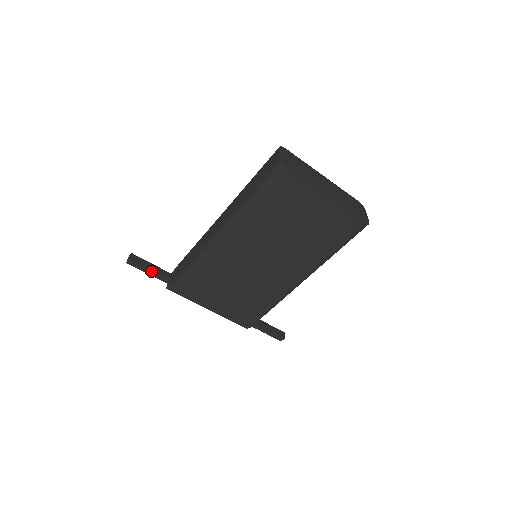
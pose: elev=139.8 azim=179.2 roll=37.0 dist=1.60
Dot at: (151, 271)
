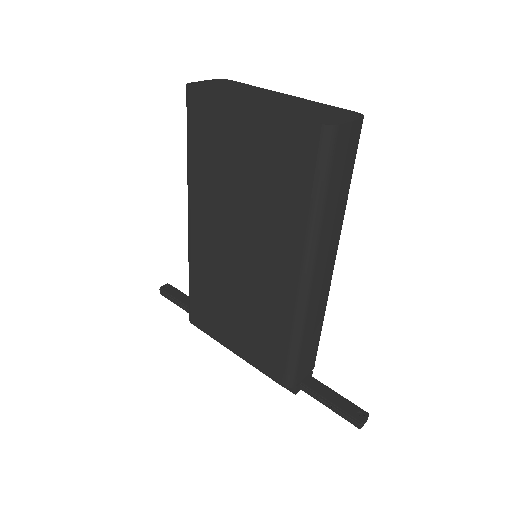
Dot at: (178, 301)
